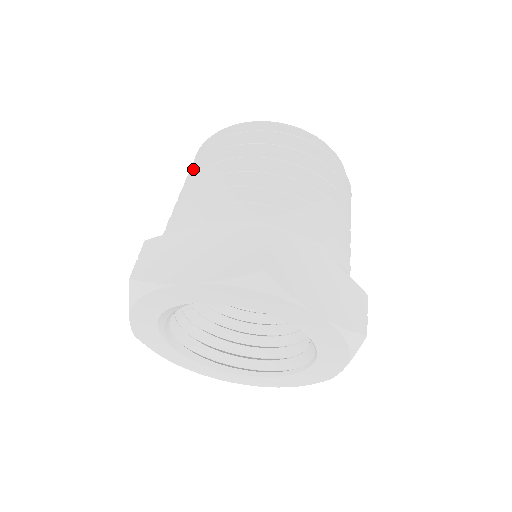
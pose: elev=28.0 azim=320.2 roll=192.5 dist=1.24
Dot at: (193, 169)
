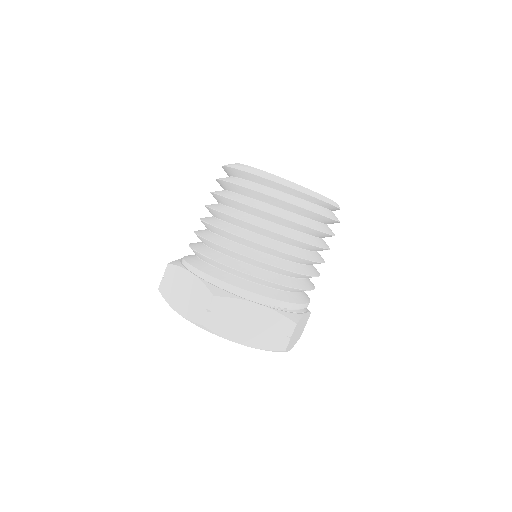
Dot at: occluded
